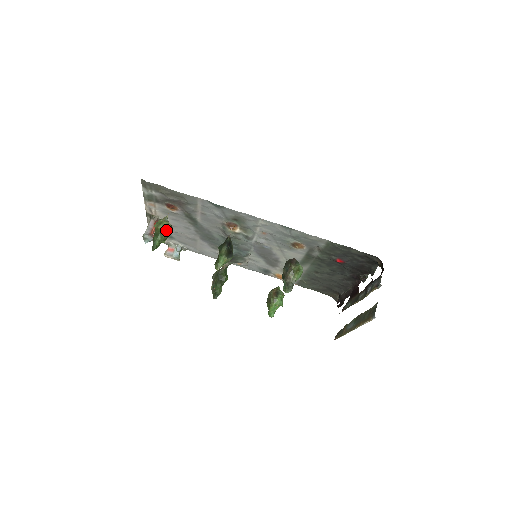
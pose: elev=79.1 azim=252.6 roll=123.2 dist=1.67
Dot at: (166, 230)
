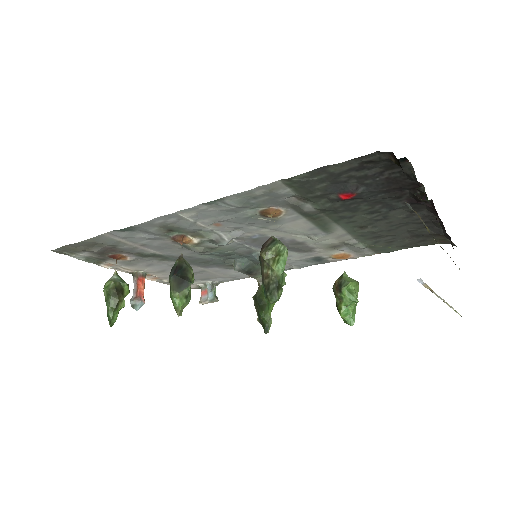
Dot at: (111, 293)
